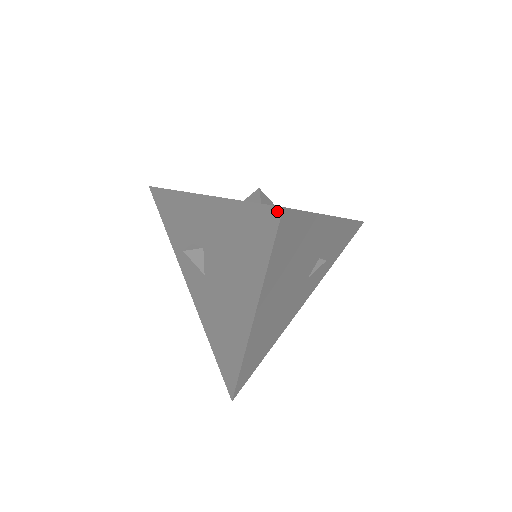
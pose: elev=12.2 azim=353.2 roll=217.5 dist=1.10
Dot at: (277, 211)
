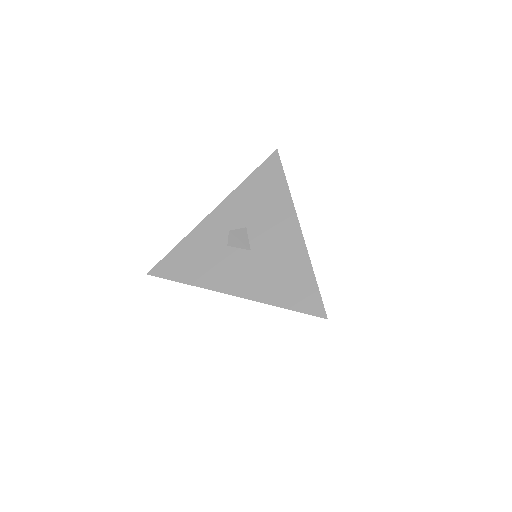
Dot at: occluded
